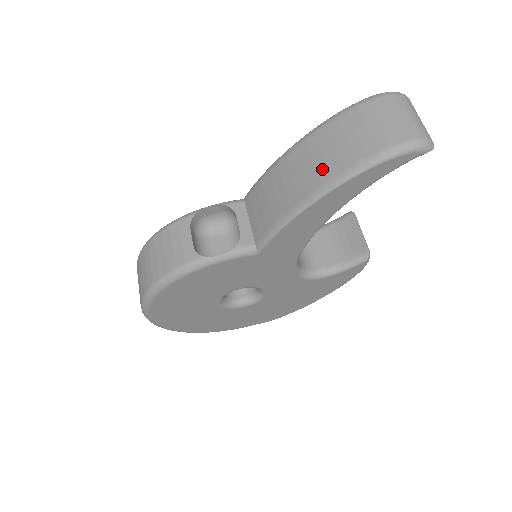
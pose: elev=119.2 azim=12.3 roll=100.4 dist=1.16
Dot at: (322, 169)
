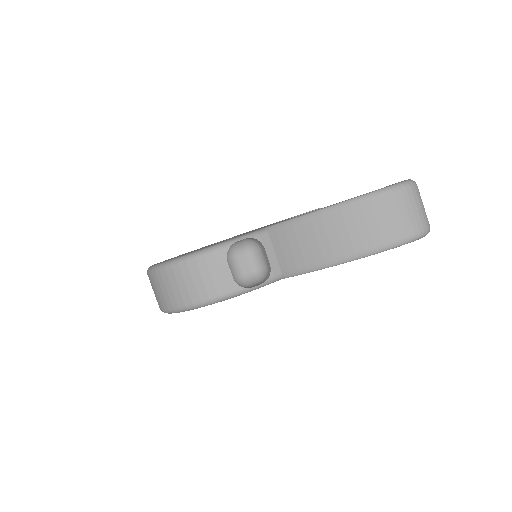
Dot at: (356, 240)
